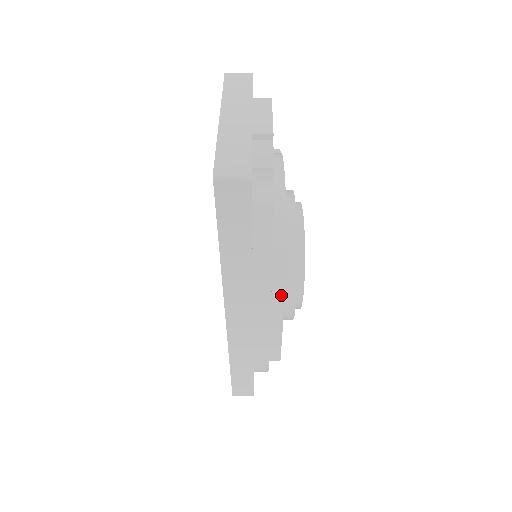
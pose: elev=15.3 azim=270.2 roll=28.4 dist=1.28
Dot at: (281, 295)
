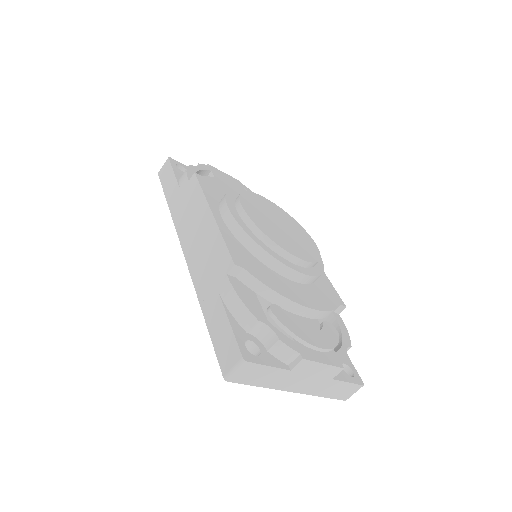
Dot at: (203, 197)
